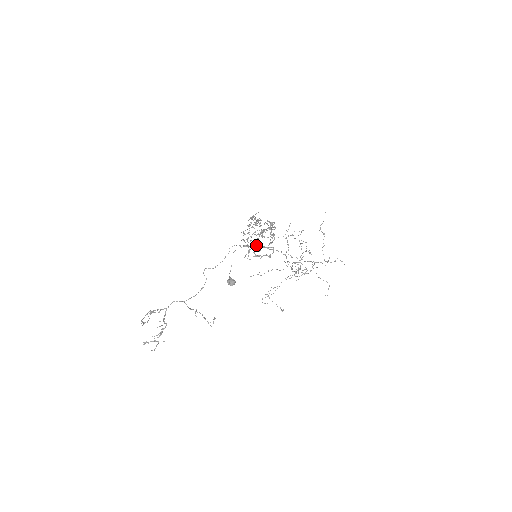
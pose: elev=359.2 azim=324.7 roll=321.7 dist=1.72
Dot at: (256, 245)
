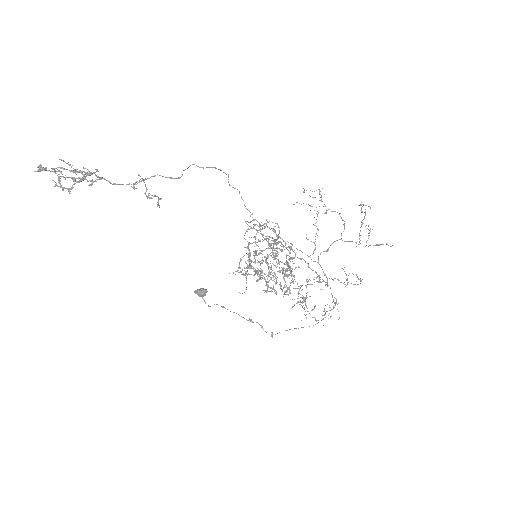
Dot at: occluded
